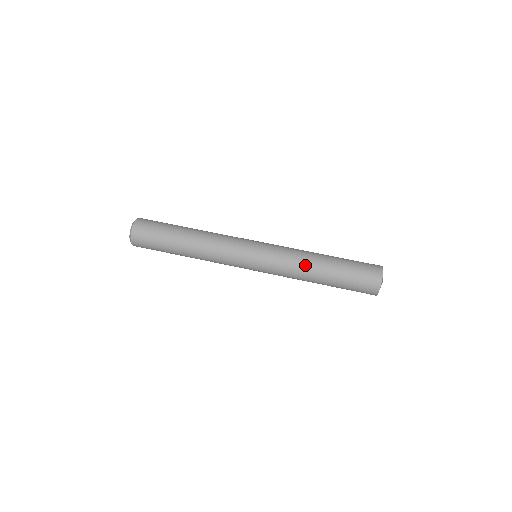
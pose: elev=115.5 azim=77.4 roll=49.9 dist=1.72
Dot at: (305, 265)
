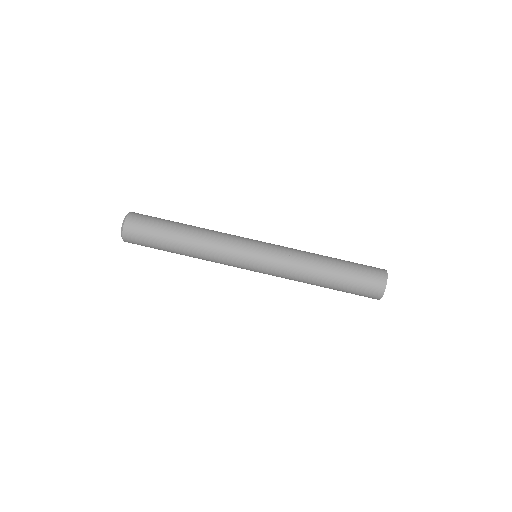
Dot at: (306, 277)
